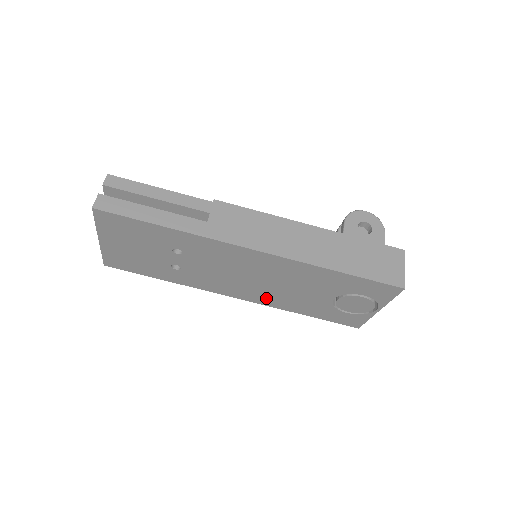
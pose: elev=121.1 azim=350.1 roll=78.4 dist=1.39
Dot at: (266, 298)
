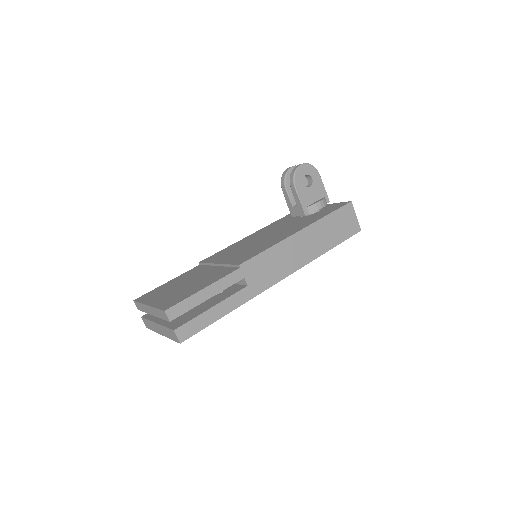
Dot at: occluded
